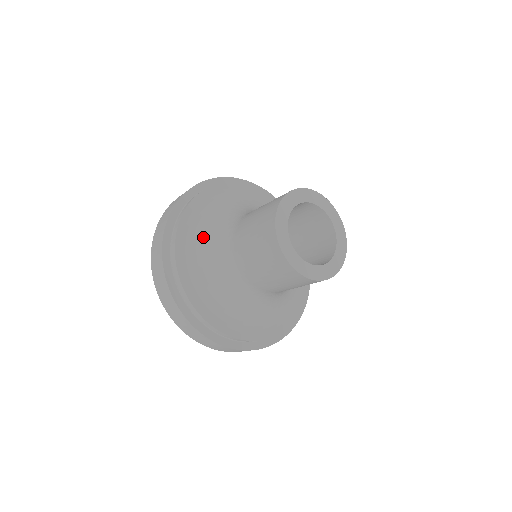
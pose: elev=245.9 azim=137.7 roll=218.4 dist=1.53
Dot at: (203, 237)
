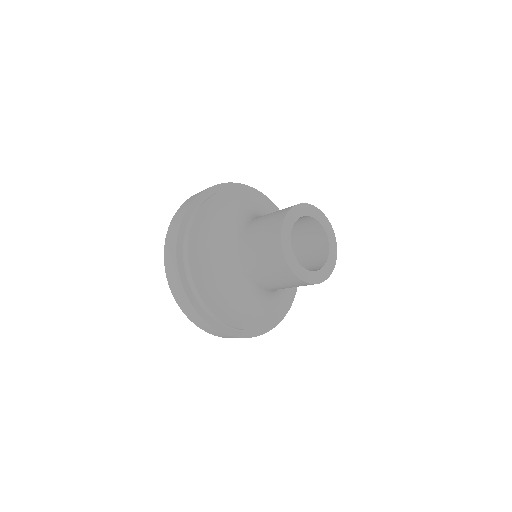
Dot at: (211, 246)
